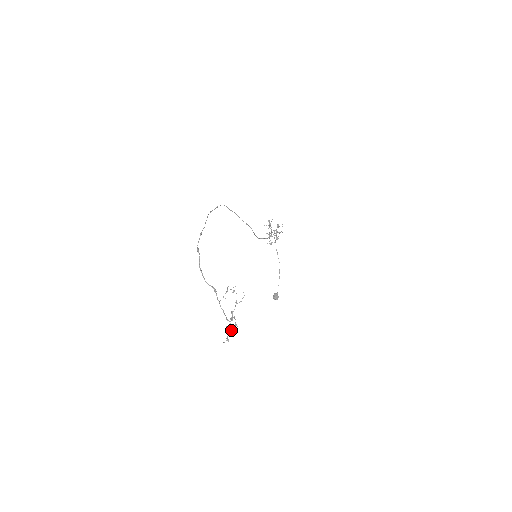
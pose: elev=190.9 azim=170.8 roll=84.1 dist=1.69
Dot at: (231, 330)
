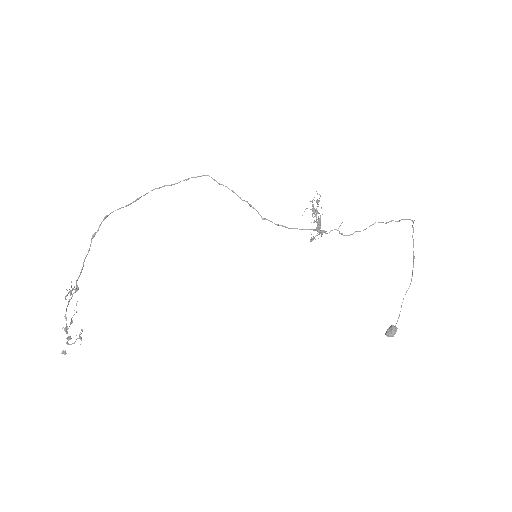
Dot at: occluded
